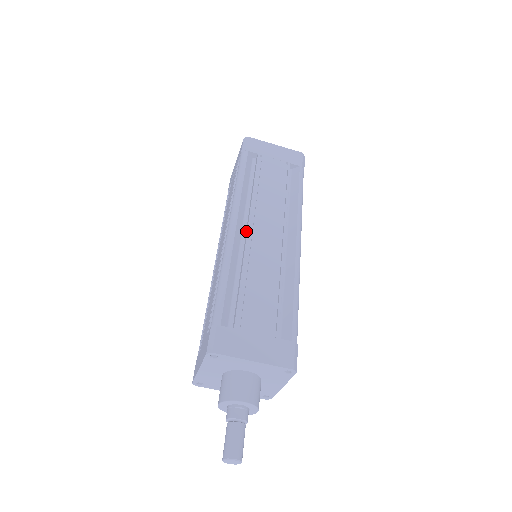
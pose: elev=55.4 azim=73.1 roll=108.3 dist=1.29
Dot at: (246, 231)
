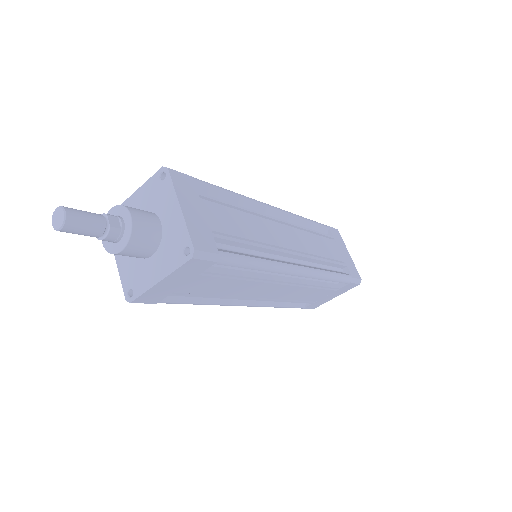
Dot at: (276, 220)
